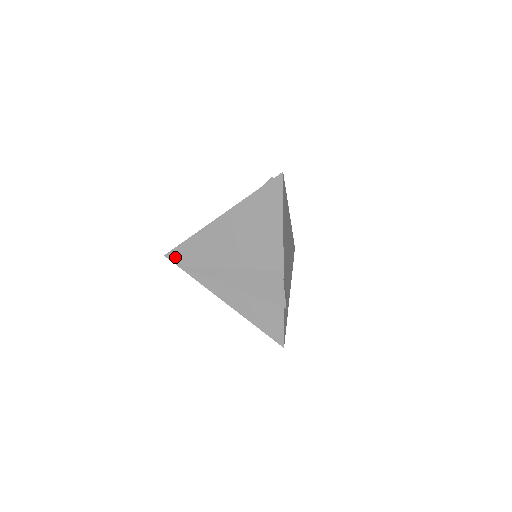
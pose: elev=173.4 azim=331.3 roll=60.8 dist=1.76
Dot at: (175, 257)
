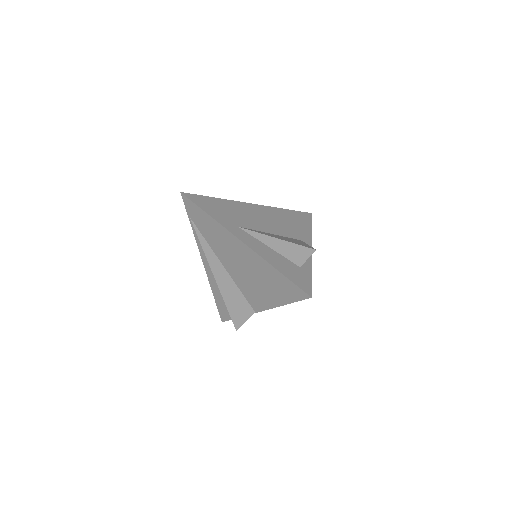
Dot at: (188, 206)
